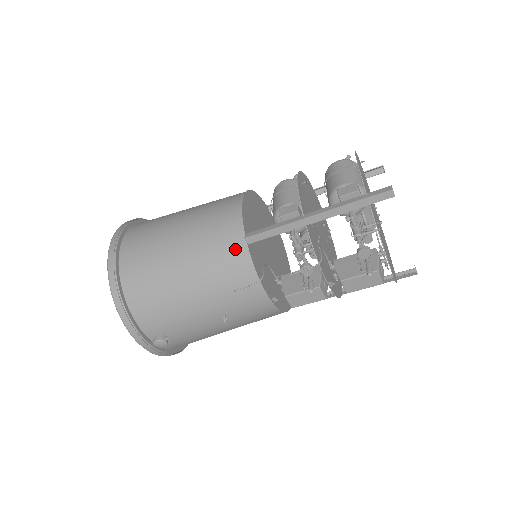
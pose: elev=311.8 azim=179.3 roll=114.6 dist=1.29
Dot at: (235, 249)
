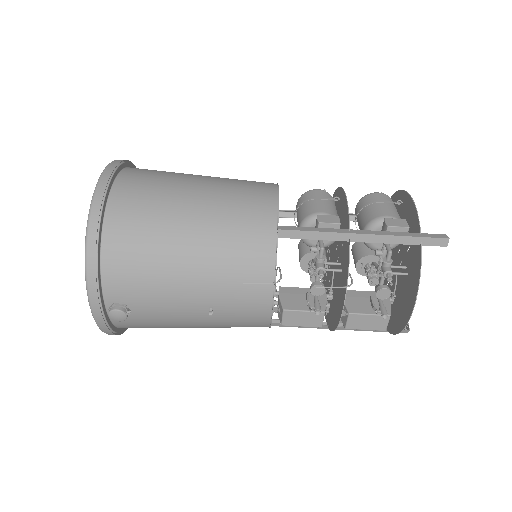
Dot at: (262, 237)
